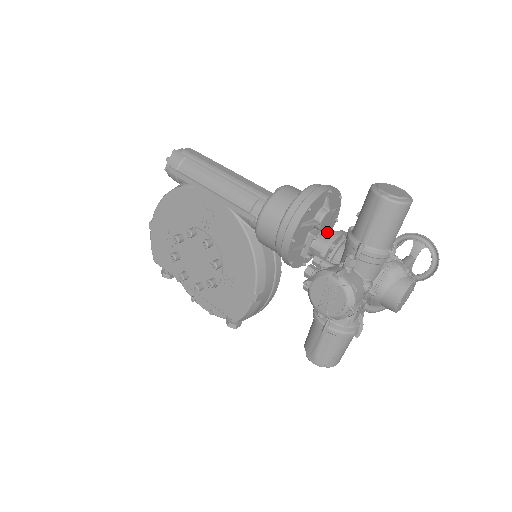
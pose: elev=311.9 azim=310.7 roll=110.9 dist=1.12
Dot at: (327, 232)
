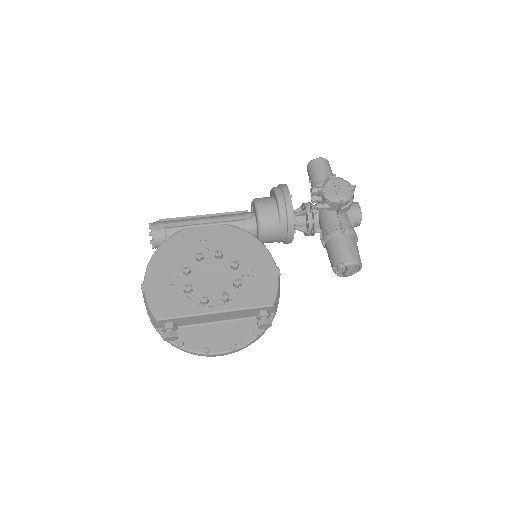
Dot at: (295, 210)
